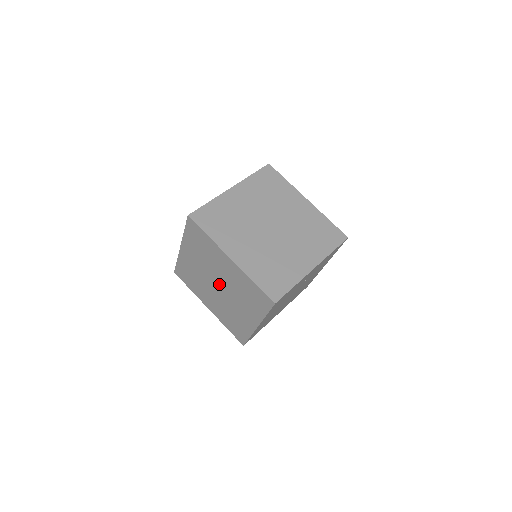
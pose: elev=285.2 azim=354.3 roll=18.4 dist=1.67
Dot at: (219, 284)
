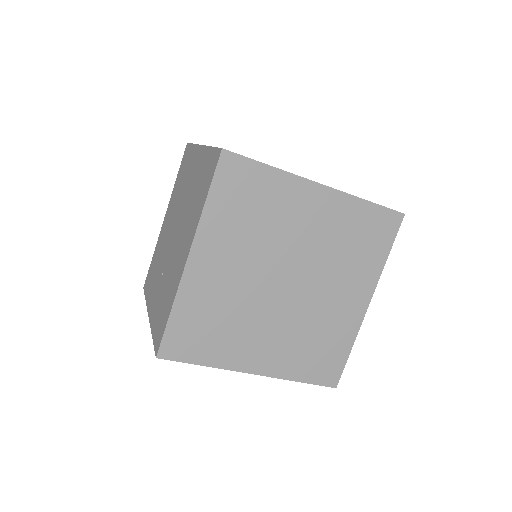
Dot at: (290, 274)
